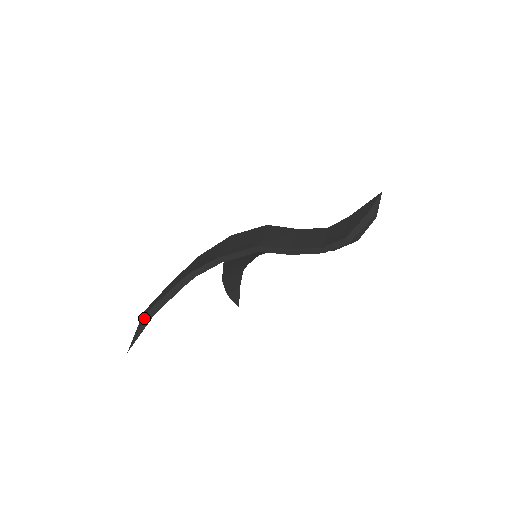
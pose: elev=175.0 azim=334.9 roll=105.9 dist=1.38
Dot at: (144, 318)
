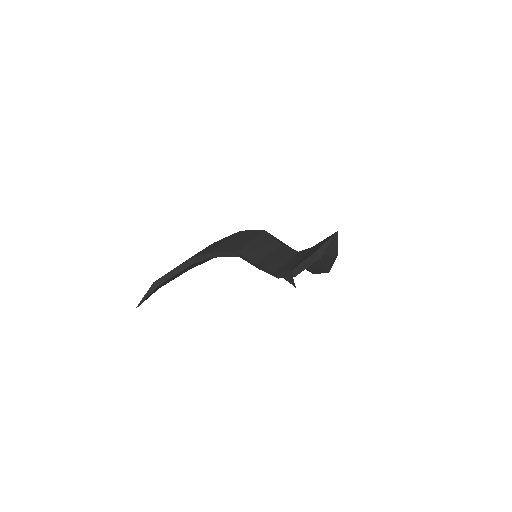
Dot at: (150, 287)
